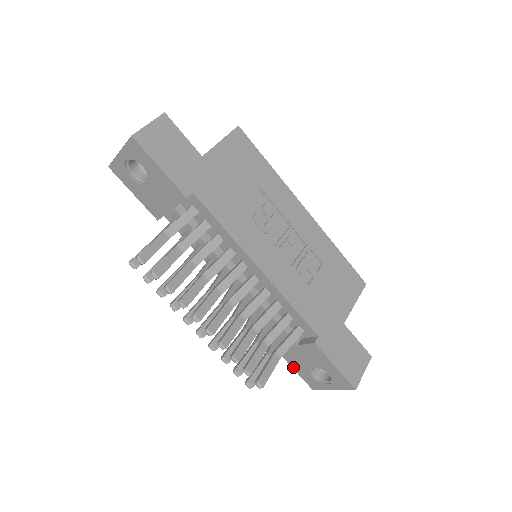
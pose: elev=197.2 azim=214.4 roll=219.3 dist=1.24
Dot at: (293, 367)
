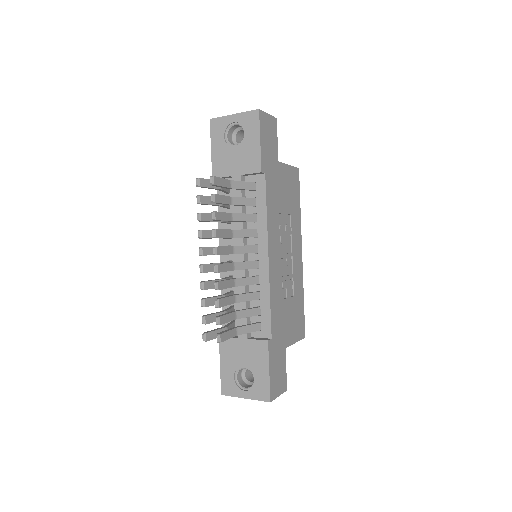
Dot at: (221, 363)
